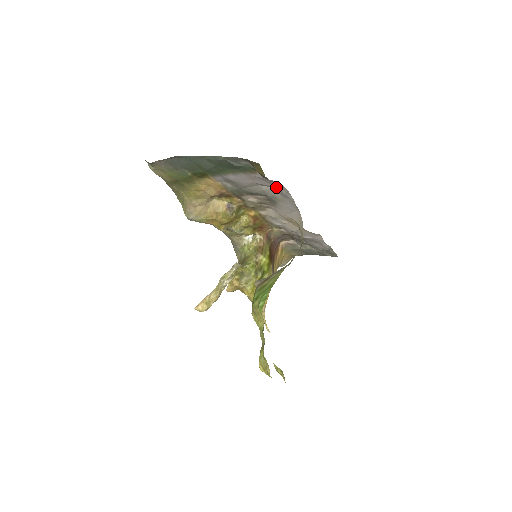
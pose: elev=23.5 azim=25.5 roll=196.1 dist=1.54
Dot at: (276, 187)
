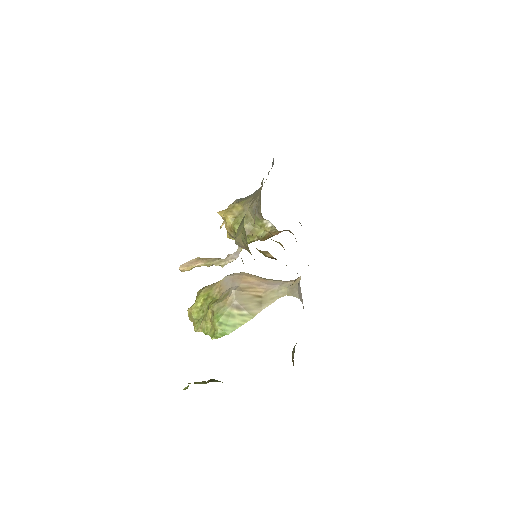
Dot at: occluded
